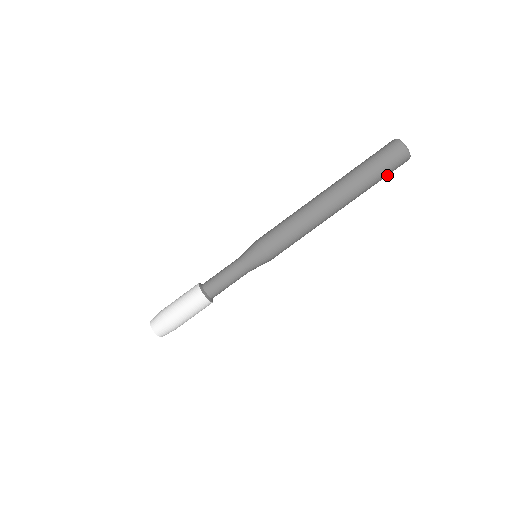
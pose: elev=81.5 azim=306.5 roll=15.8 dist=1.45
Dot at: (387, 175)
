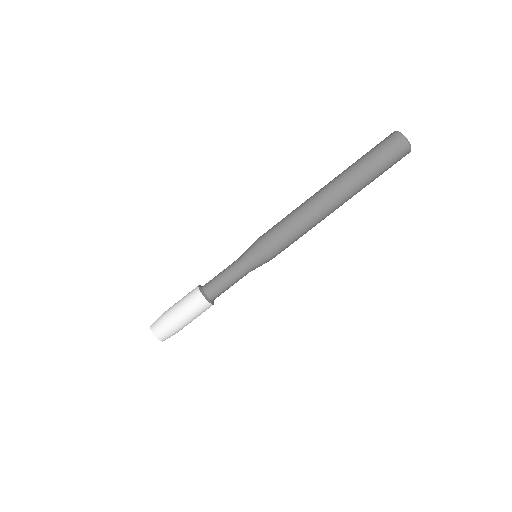
Dot at: (388, 167)
